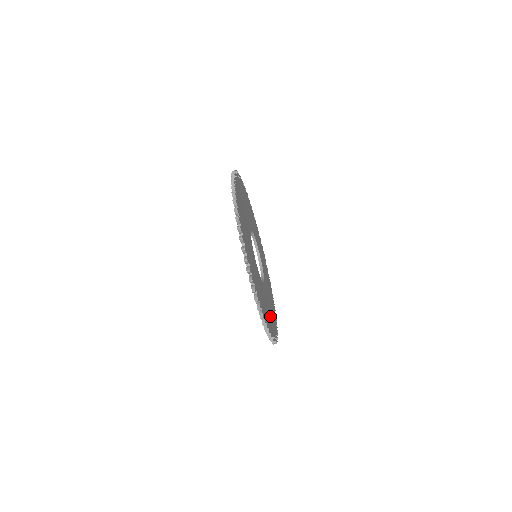
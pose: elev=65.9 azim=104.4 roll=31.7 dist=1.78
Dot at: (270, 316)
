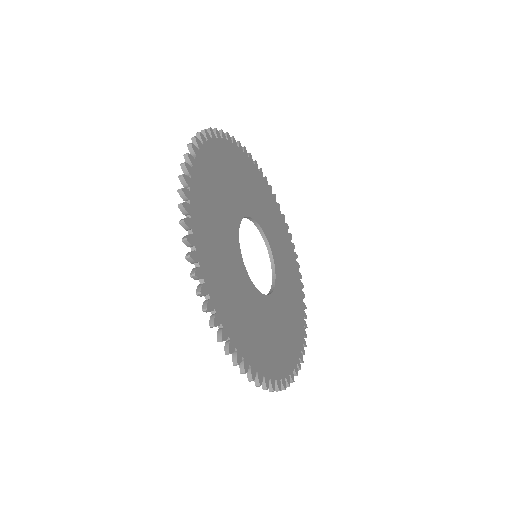
Dot at: (290, 331)
